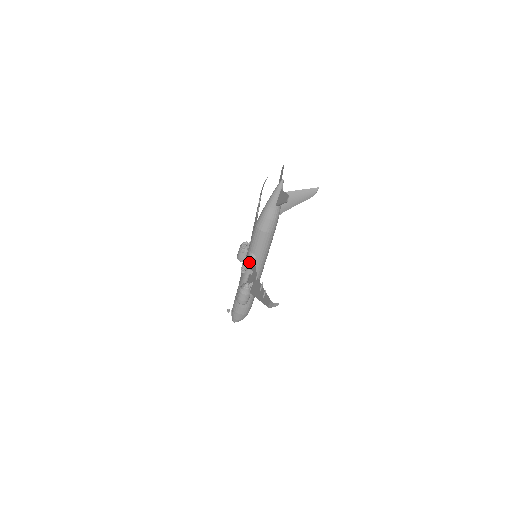
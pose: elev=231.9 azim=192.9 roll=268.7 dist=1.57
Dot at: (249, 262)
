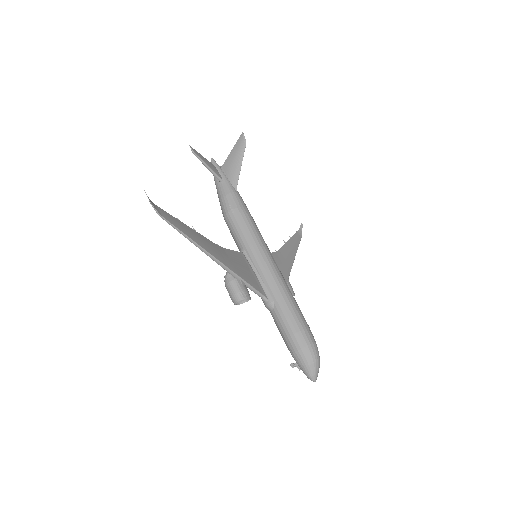
Dot at: occluded
